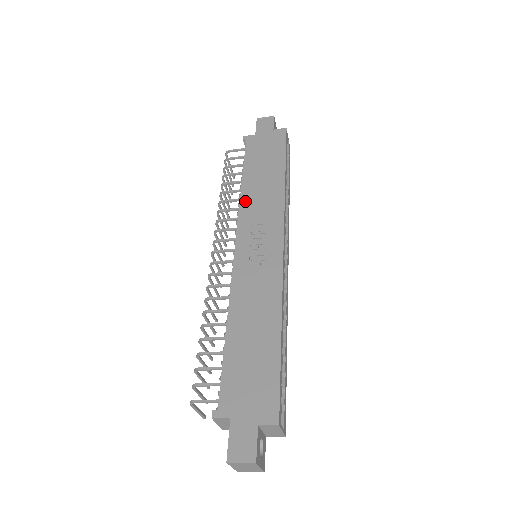
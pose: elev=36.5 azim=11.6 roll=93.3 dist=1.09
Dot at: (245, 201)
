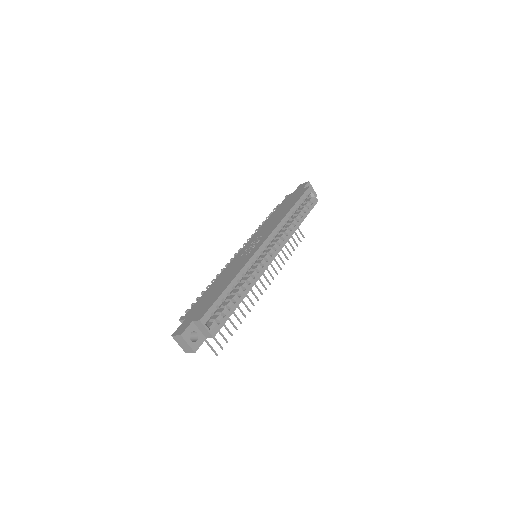
Dot at: (262, 227)
